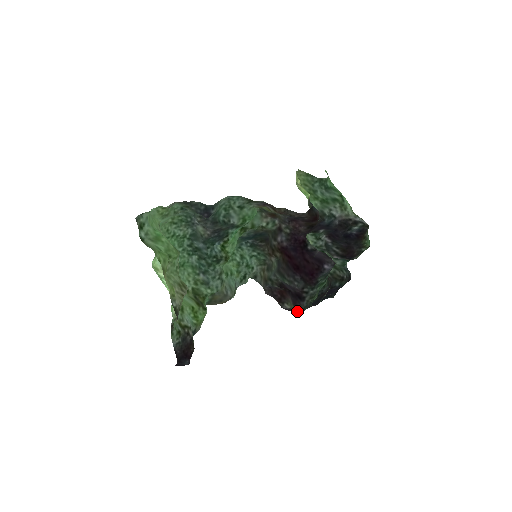
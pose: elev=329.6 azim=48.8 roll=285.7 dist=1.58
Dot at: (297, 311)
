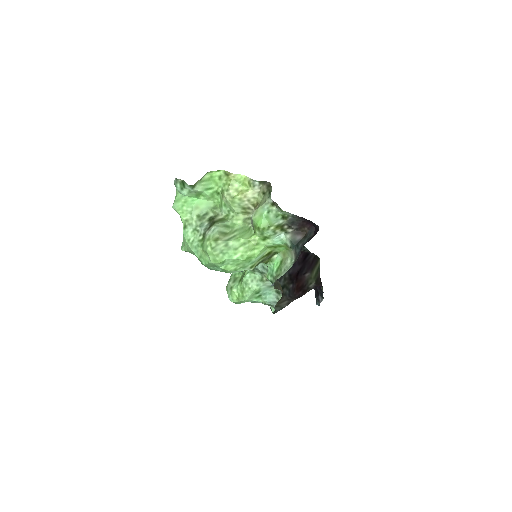
Dot at: (317, 264)
